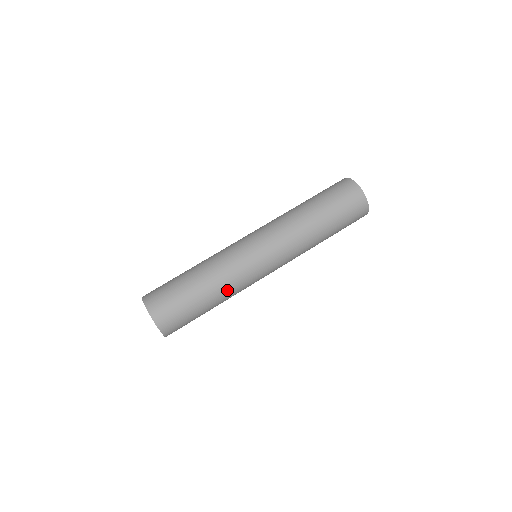
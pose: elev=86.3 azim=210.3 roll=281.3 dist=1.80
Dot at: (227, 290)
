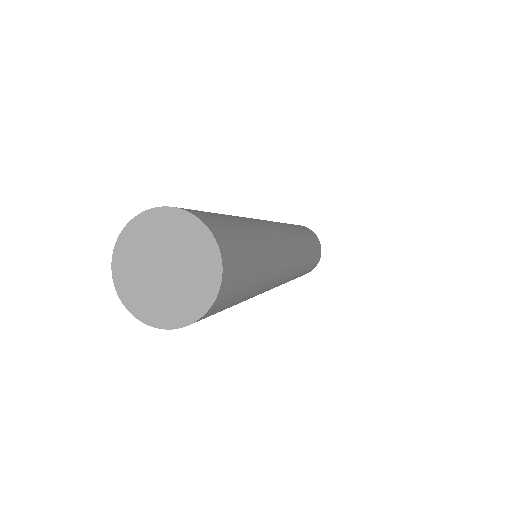
Dot at: (270, 245)
